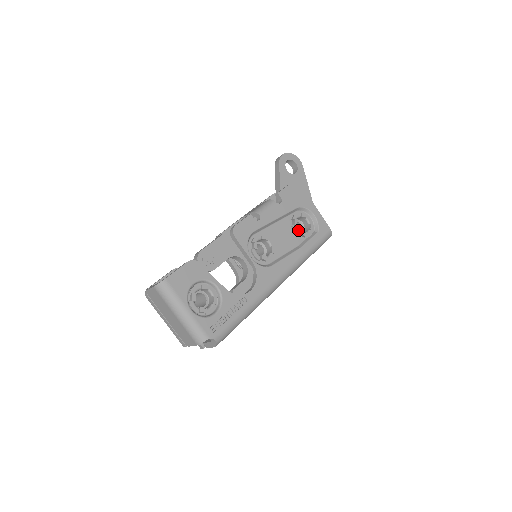
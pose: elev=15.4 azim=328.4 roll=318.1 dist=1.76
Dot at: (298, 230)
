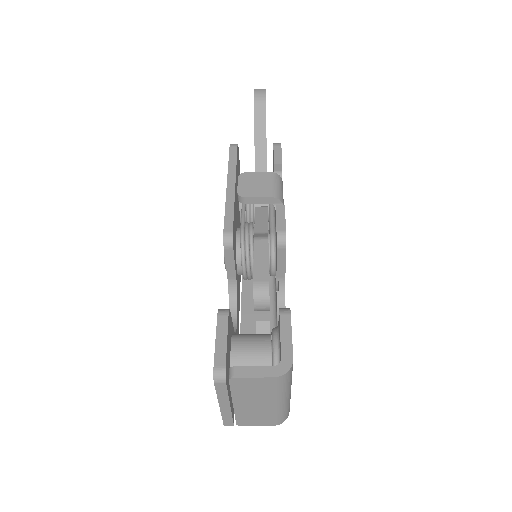
Dot at: occluded
